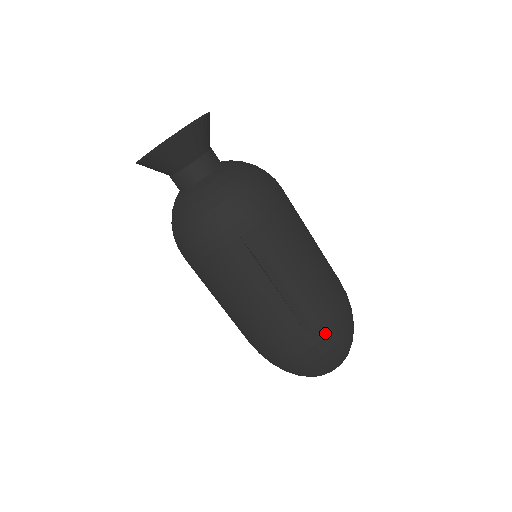
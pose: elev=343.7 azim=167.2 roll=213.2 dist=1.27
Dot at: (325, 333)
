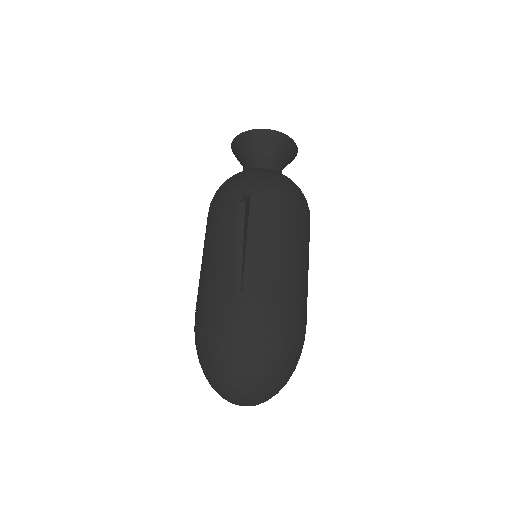
Dot at: (248, 319)
